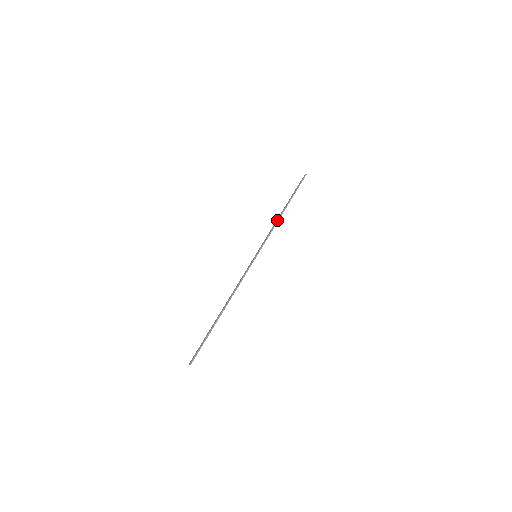
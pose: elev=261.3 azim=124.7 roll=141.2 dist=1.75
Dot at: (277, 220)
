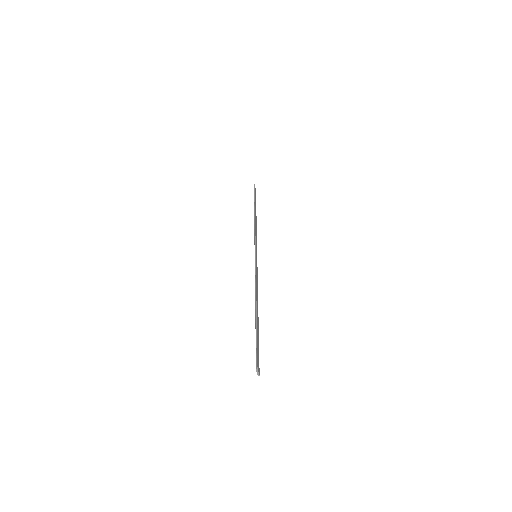
Dot at: (254, 223)
